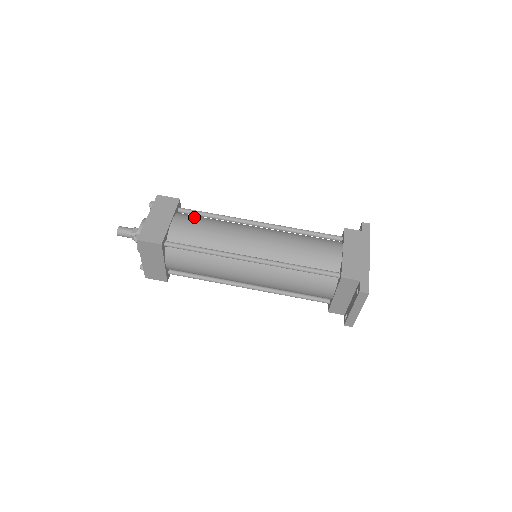
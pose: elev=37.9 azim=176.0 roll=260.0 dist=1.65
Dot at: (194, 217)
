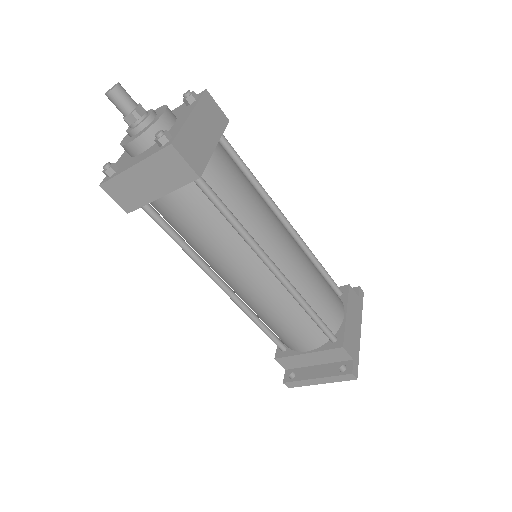
Dot at: occluded
